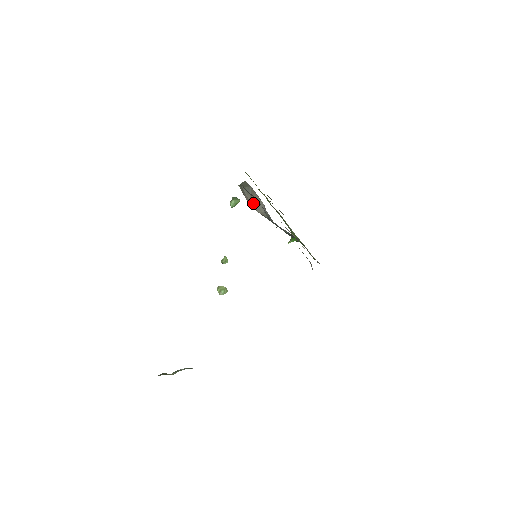
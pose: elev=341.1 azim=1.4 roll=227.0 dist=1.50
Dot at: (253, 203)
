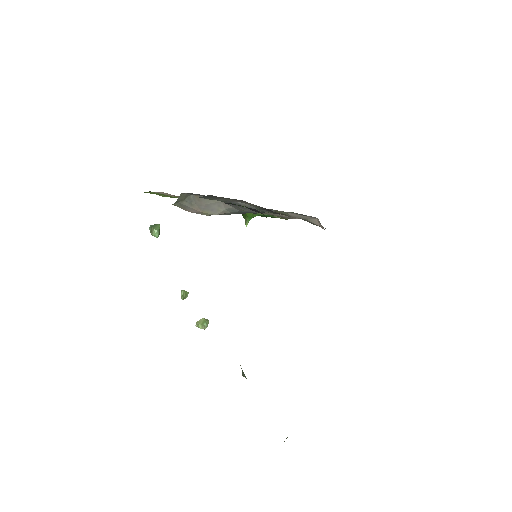
Dot at: (204, 210)
